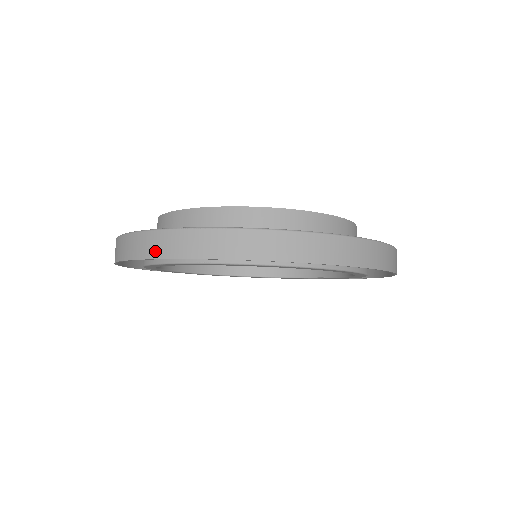
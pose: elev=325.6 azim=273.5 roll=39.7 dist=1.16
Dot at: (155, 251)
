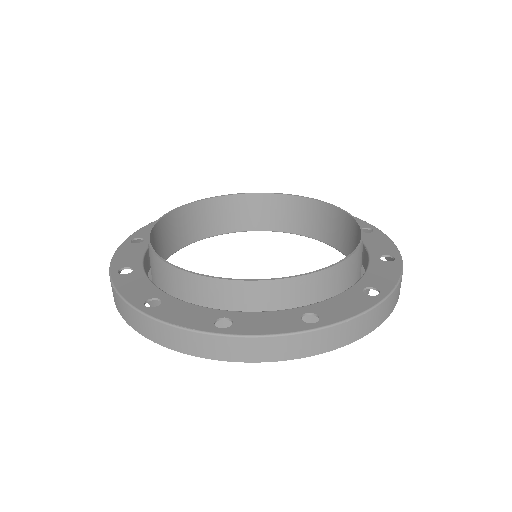
Dot at: occluded
